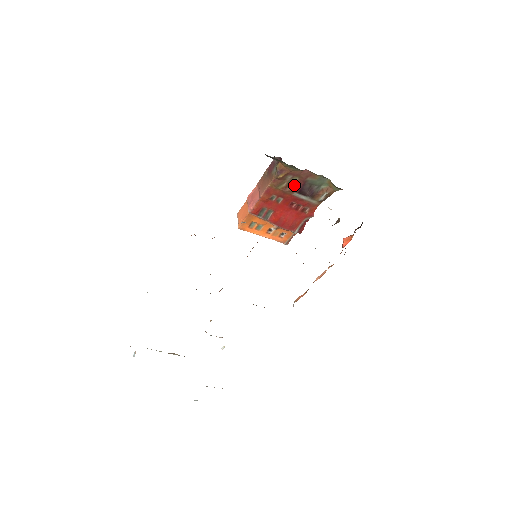
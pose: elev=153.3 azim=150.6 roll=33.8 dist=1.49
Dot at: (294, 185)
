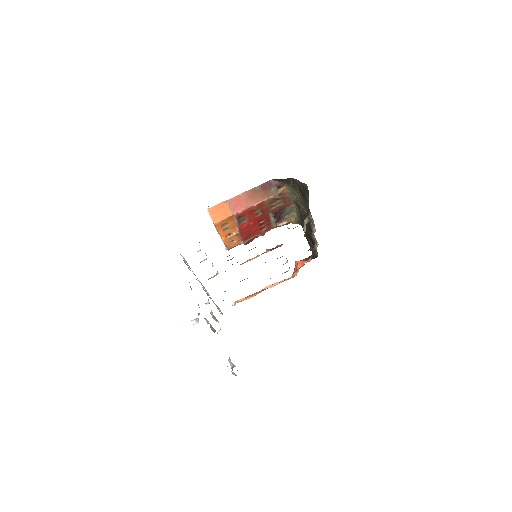
Dot at: (276, 207)
